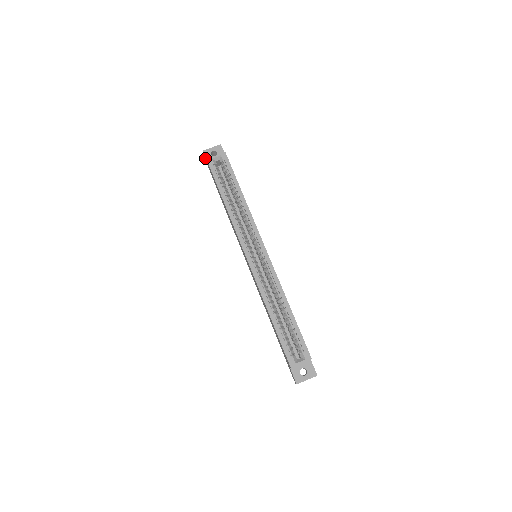
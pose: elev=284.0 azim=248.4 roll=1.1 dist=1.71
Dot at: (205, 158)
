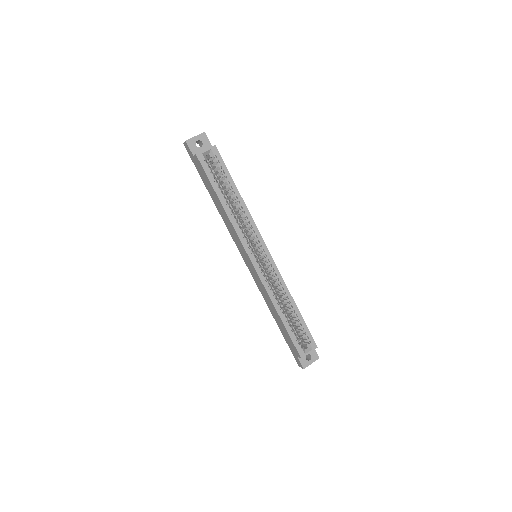
Dot at: (190, 150)
